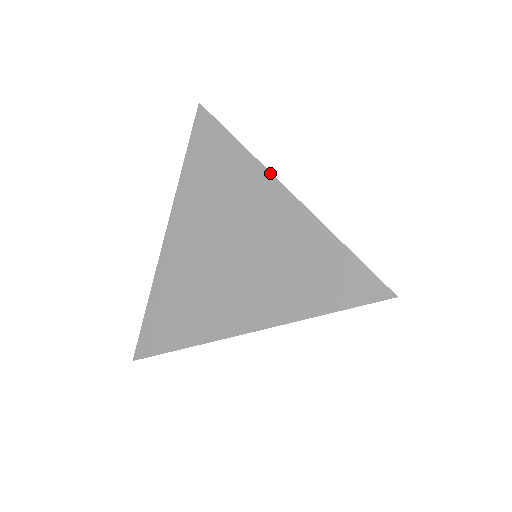
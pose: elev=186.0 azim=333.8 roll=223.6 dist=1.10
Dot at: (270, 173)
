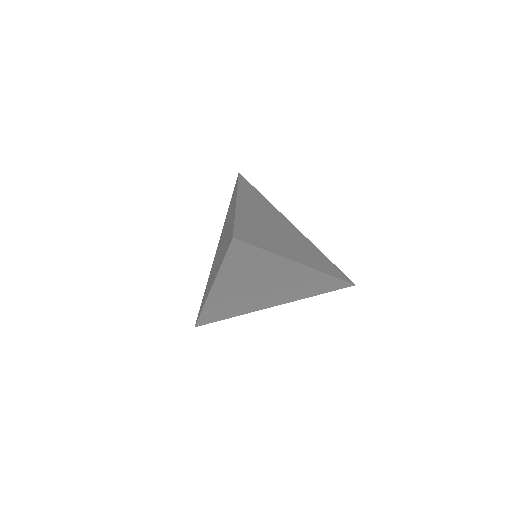
Dot at: (237, 194)
